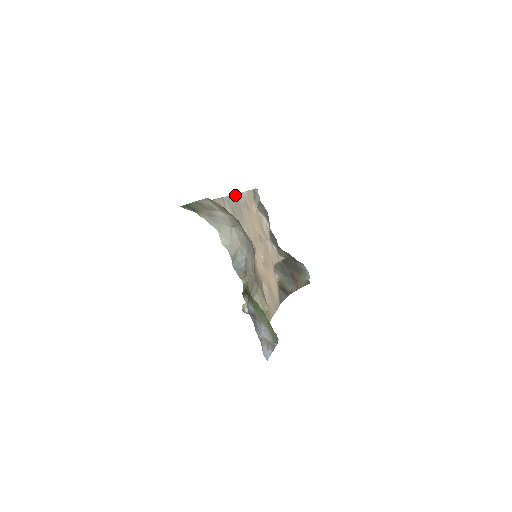
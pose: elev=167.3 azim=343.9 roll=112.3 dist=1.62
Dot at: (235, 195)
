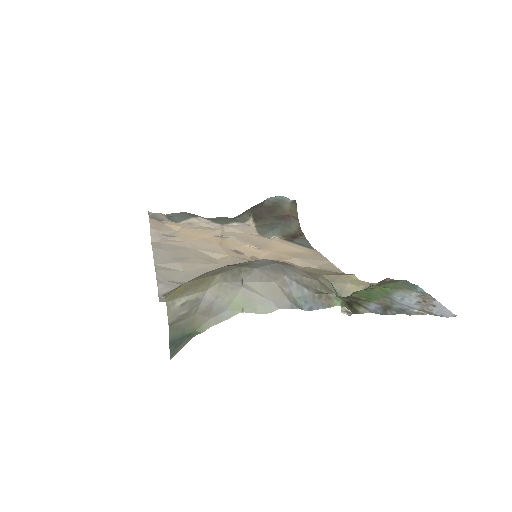
Dot at: (153, 246)
